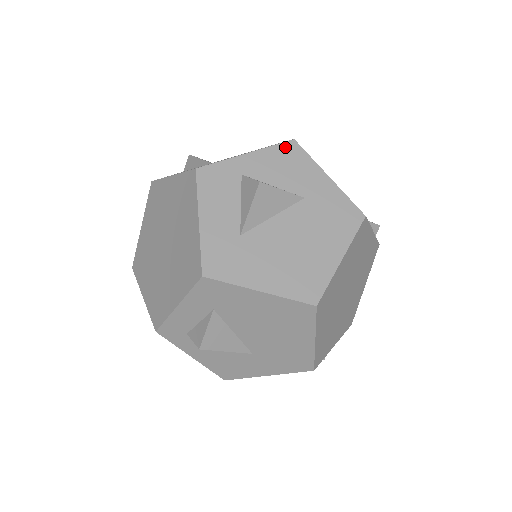
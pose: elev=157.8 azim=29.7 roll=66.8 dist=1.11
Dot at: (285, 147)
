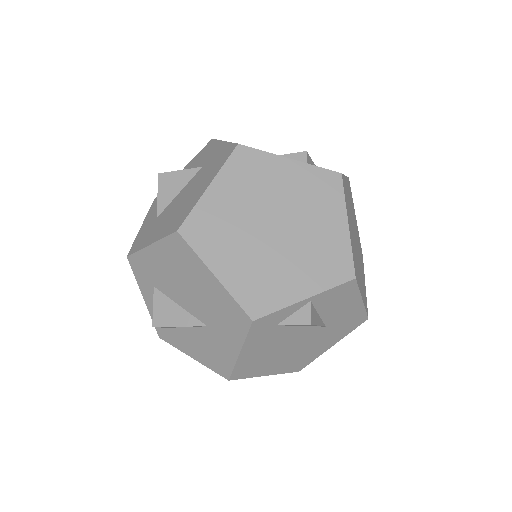
Dot at: (205, 148)
